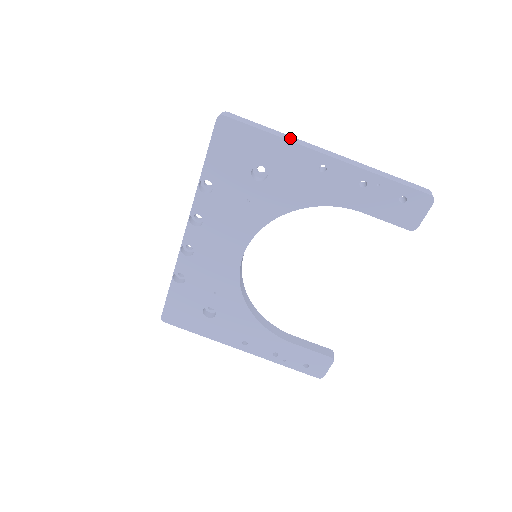
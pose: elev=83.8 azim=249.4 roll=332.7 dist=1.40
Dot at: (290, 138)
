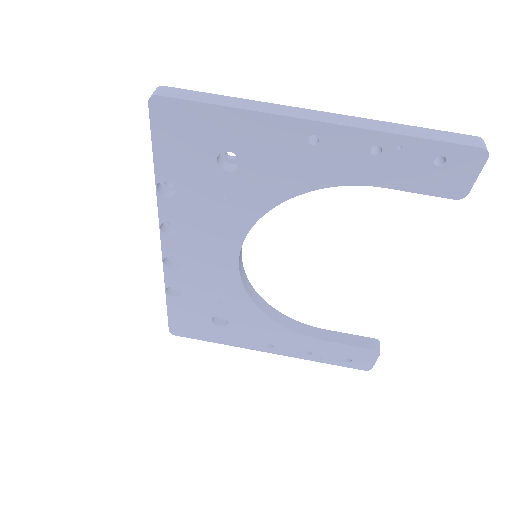
Dot at: (257, 106)
